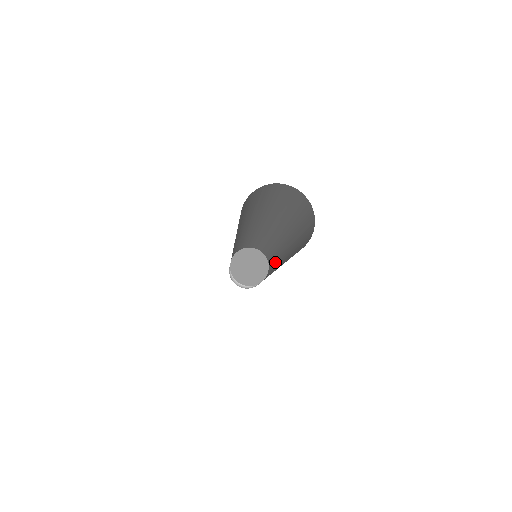
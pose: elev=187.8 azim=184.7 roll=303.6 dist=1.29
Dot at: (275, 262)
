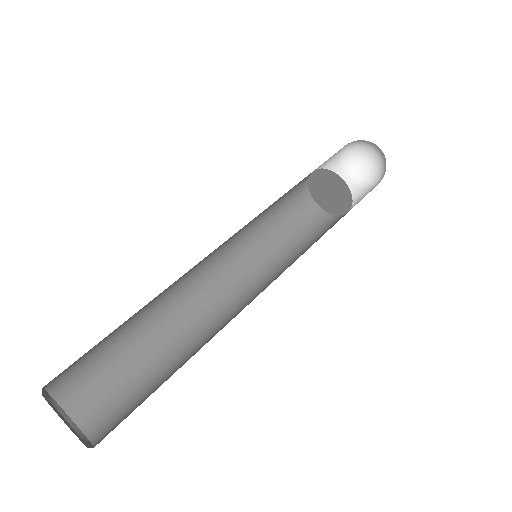
Dot at: occluded
